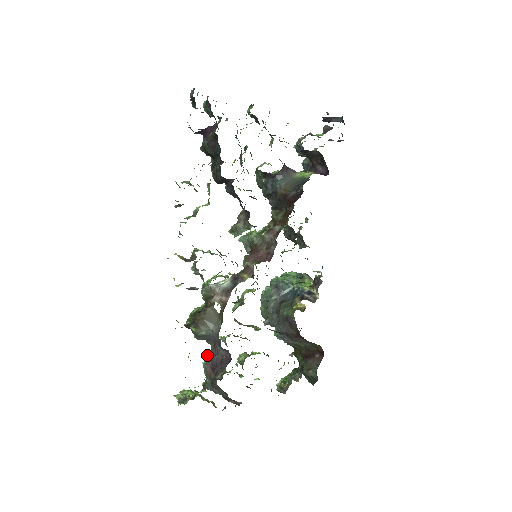
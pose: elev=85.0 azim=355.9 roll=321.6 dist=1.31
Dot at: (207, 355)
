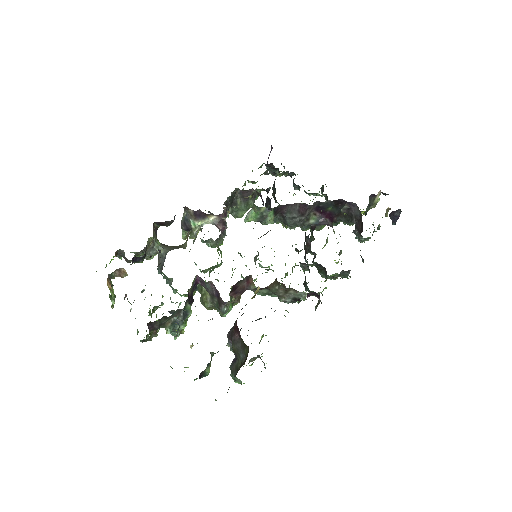
Dot at: occluded
